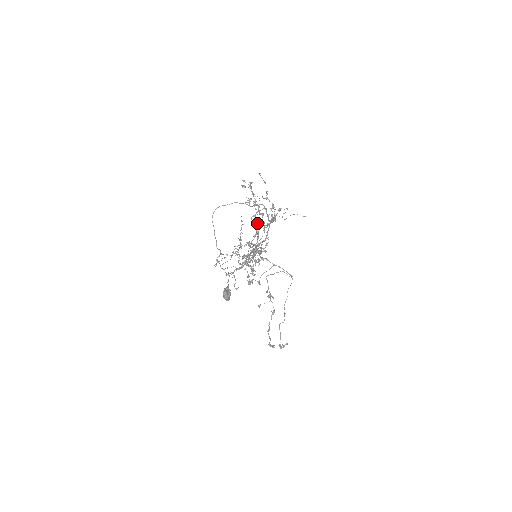
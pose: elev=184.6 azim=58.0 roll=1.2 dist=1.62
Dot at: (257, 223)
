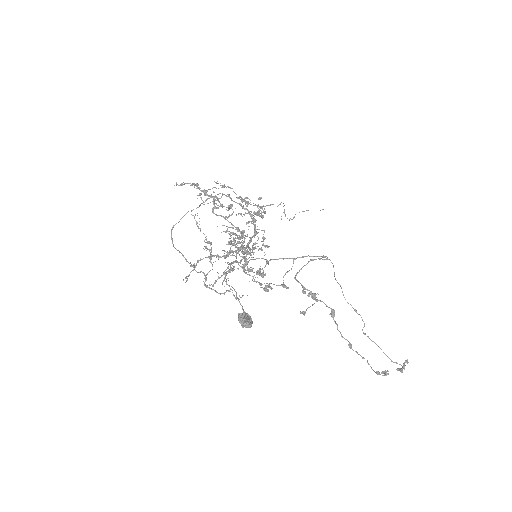
Dot at: (228, 217)
